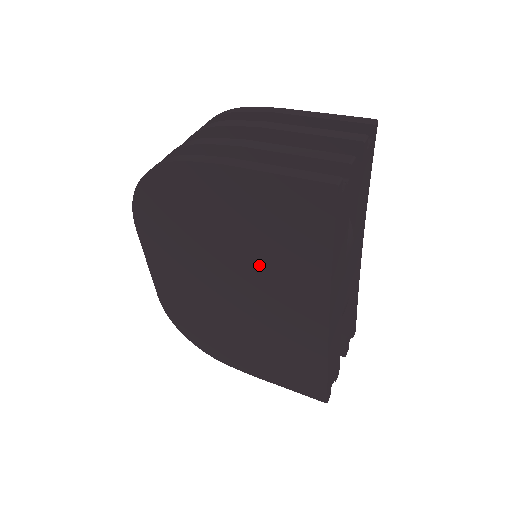
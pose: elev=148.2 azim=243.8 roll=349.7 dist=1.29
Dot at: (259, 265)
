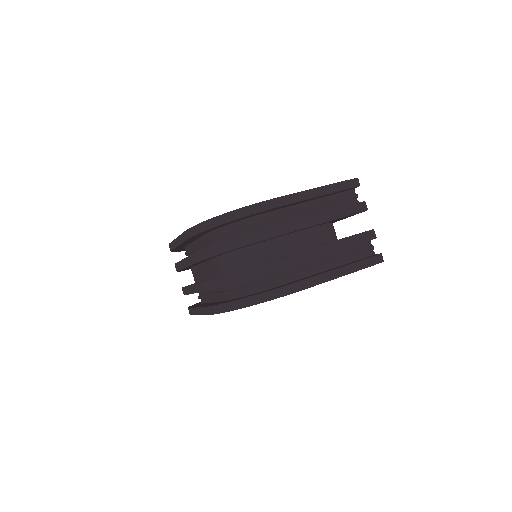
Dot at: occluded
